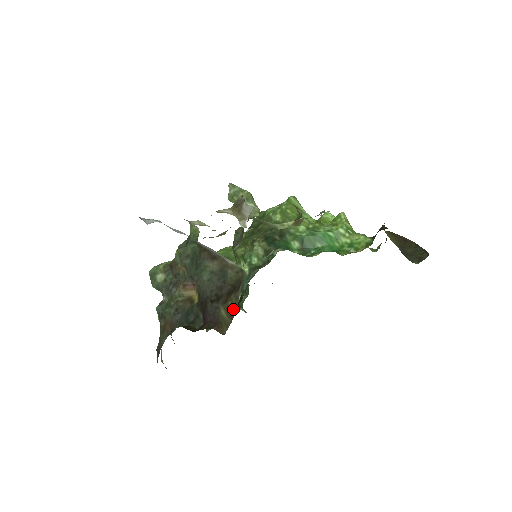
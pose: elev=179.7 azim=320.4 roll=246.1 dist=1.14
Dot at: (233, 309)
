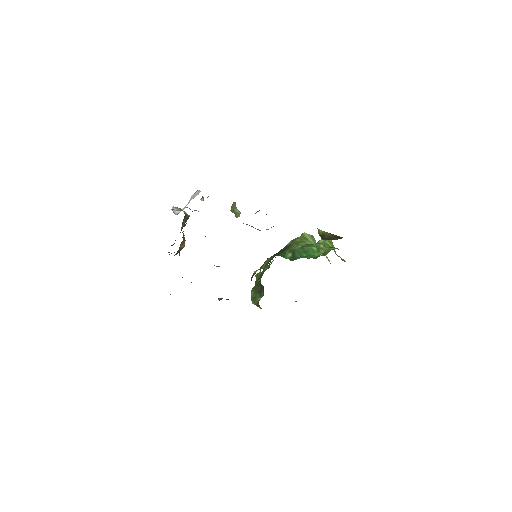
Dot at: occluded
